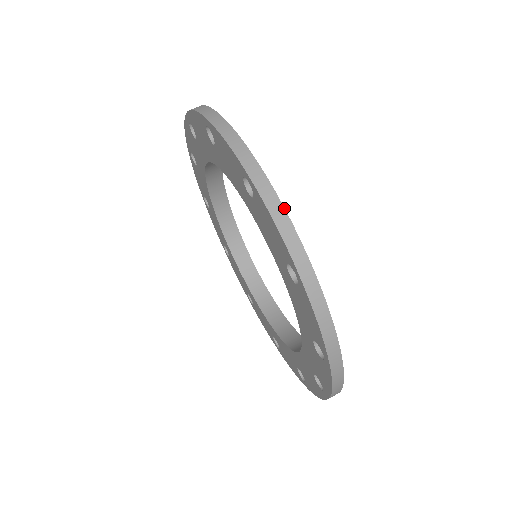
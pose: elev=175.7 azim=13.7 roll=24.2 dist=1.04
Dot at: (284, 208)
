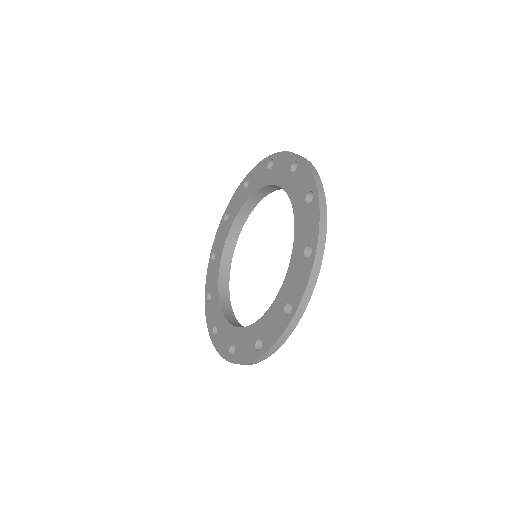
Dot at: (316, 282)
